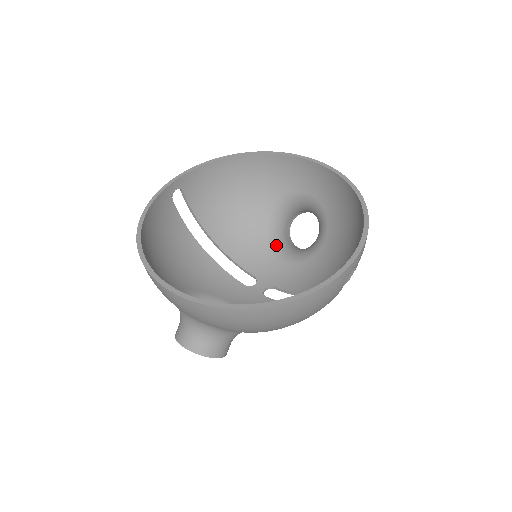
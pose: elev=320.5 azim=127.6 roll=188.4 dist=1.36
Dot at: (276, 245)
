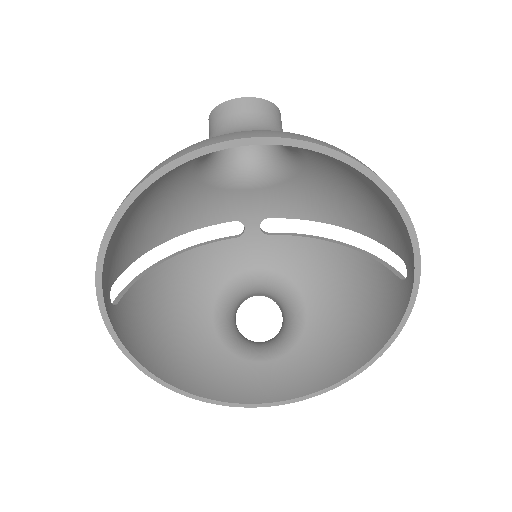
Dot at: (230, 176)
